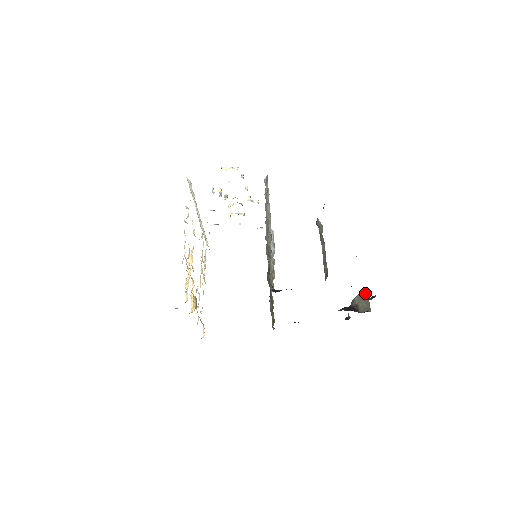
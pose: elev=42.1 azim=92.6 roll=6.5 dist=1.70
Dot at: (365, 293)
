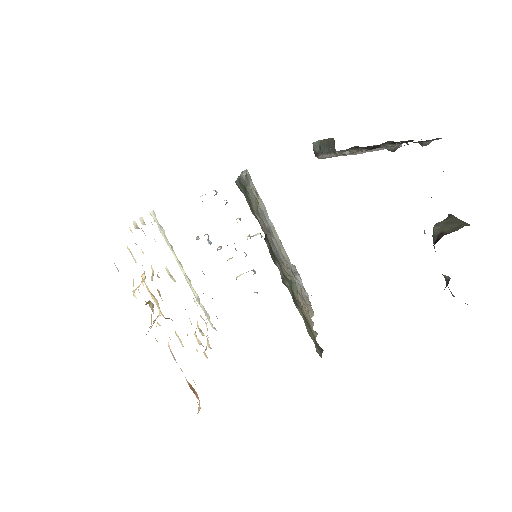
Dot at: (447, 218)
